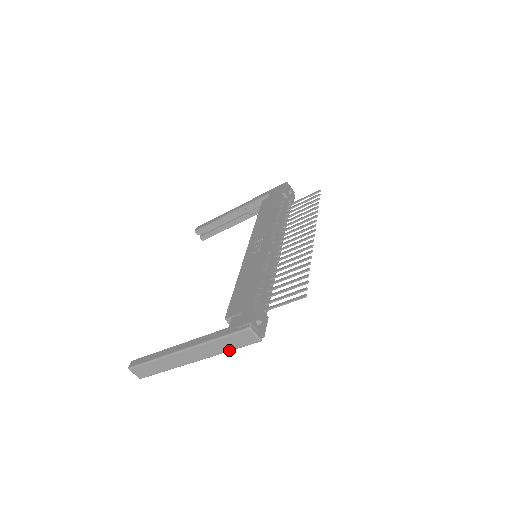
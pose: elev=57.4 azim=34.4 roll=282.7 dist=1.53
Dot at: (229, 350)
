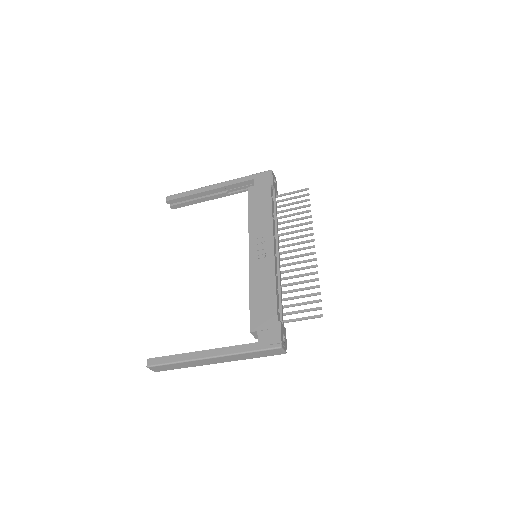
Dot at: occluded
